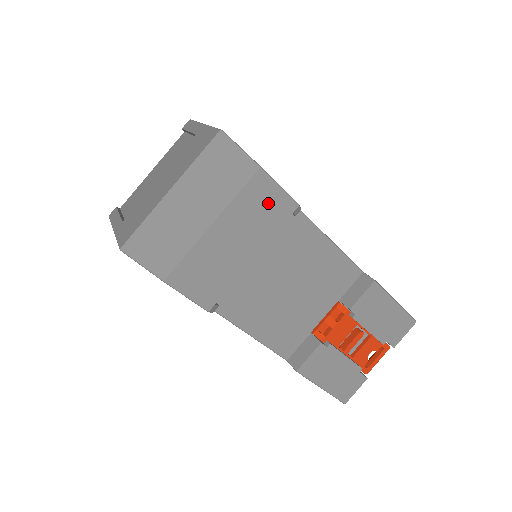
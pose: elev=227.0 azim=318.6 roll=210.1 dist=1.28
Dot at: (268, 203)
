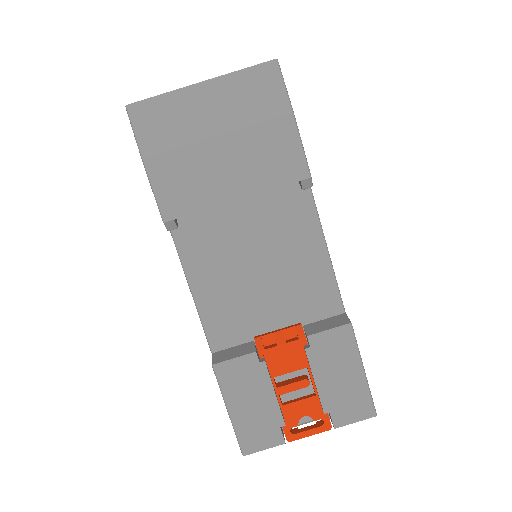
Dot at: (282, 153)
